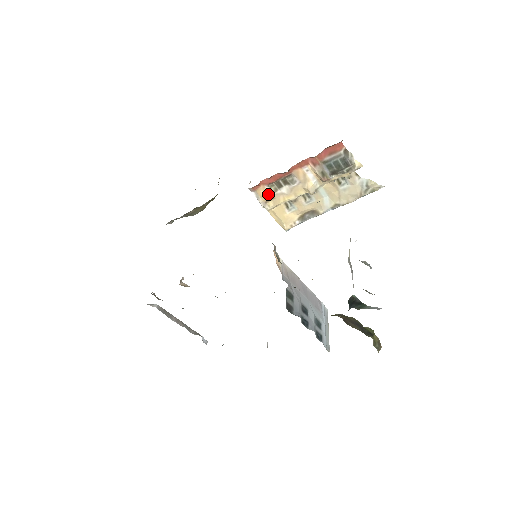
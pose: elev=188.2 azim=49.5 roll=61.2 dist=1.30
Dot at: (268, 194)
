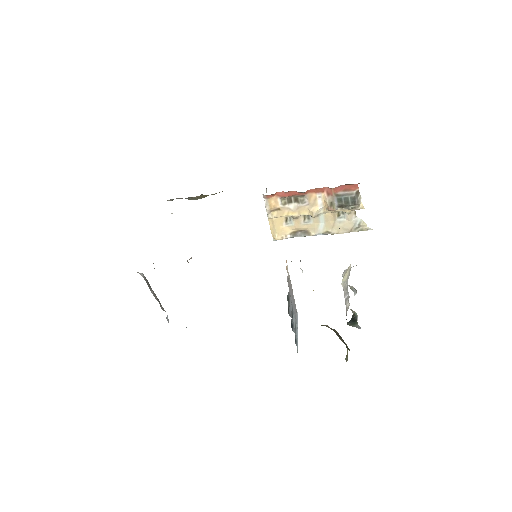
Dot at: (277, 205)
